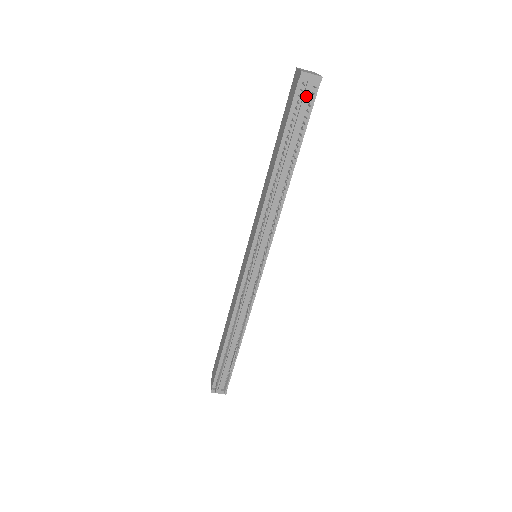
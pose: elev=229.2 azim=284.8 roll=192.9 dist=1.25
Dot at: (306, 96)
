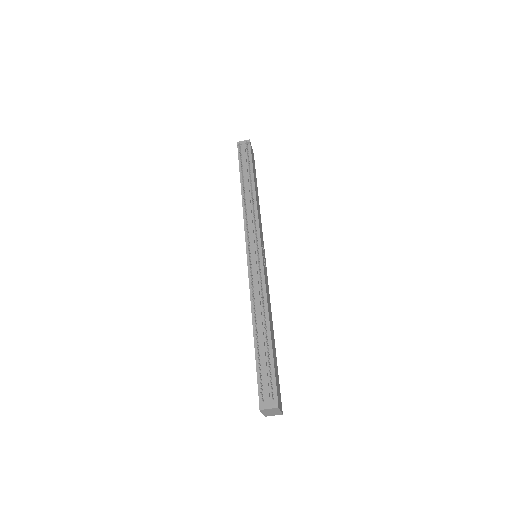
Dot at: (244, 150)
